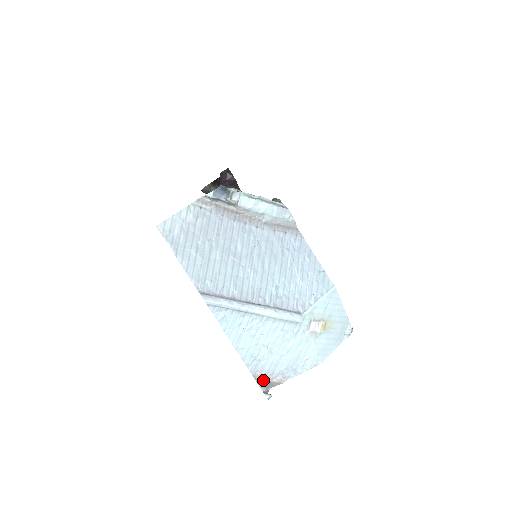
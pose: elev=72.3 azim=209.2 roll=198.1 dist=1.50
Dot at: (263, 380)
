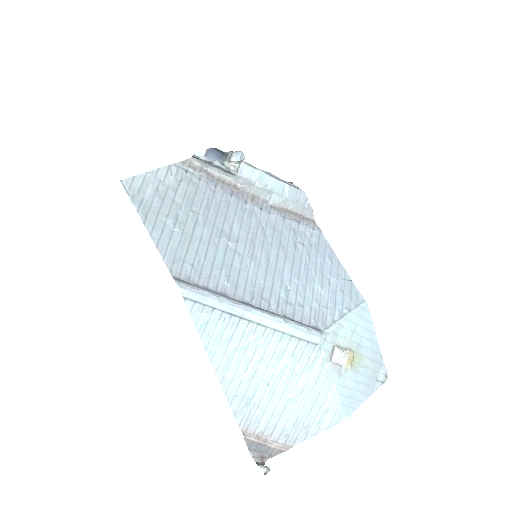
Dot at: (257, 443)
